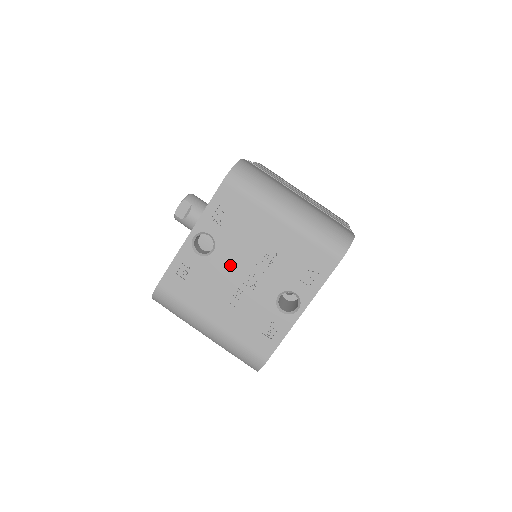
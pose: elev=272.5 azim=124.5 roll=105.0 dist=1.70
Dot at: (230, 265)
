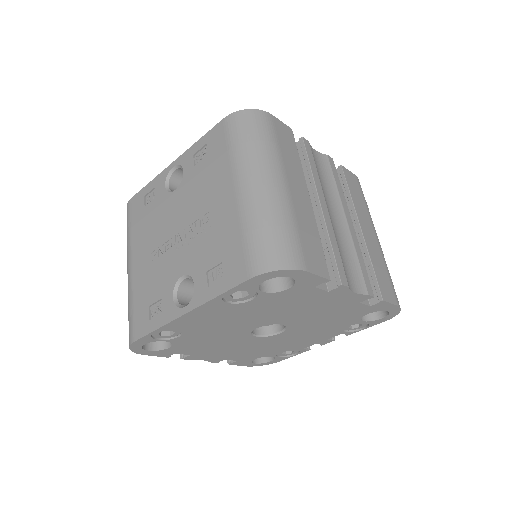
Dot at: (175, 213)
